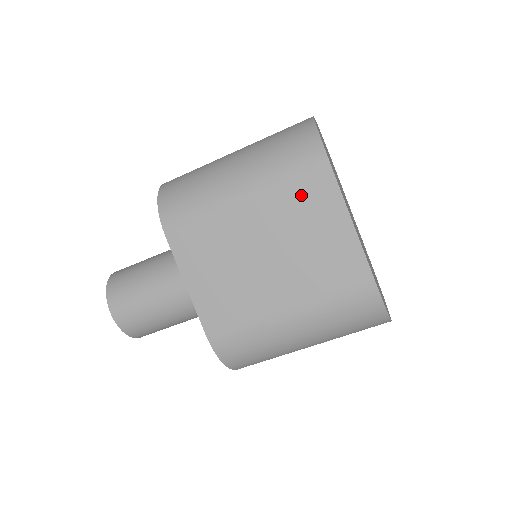
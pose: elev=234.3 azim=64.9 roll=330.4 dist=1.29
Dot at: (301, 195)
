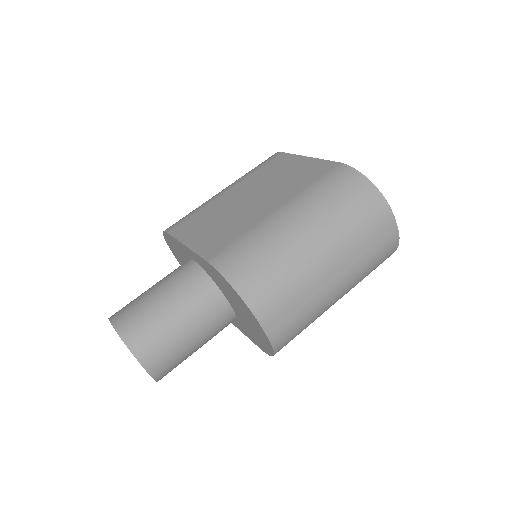
Dot at: (267, 168)
